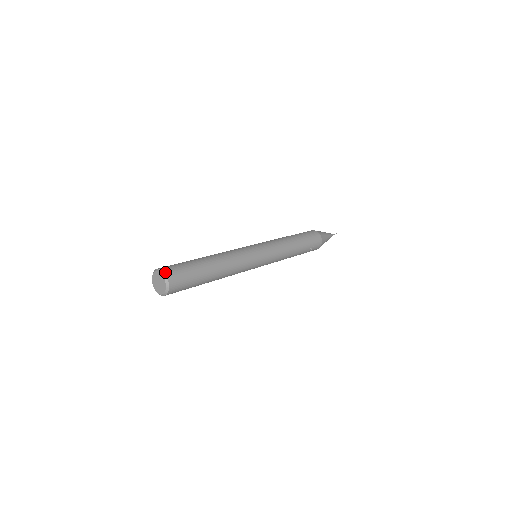
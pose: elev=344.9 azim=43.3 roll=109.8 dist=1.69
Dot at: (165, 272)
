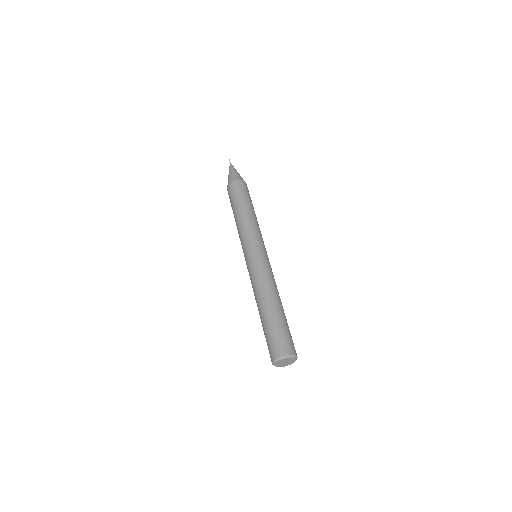
Dot at: (294, 354)
